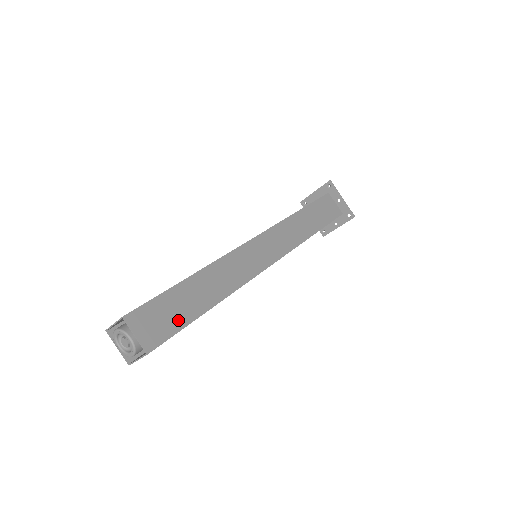
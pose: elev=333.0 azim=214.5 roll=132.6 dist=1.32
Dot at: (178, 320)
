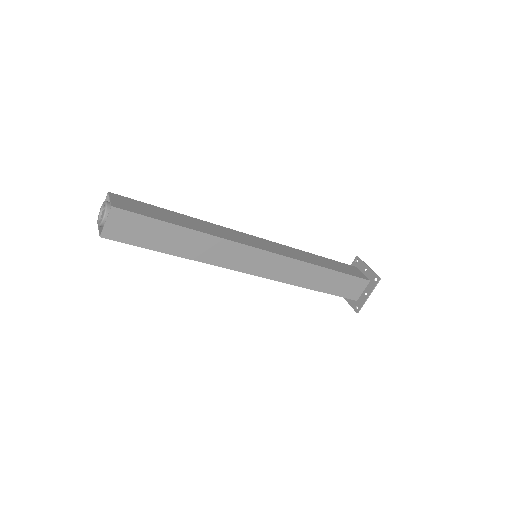
Dot at: (150, 214)
